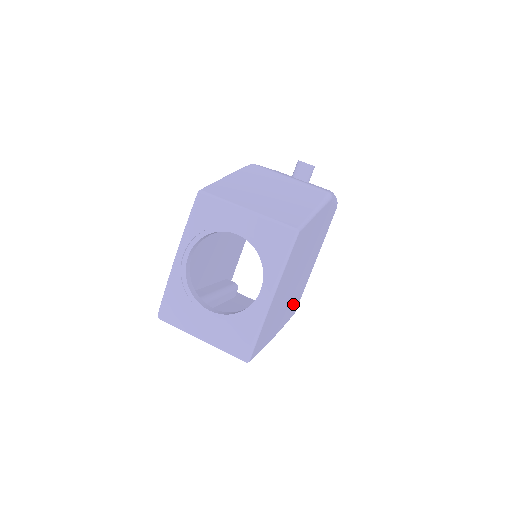
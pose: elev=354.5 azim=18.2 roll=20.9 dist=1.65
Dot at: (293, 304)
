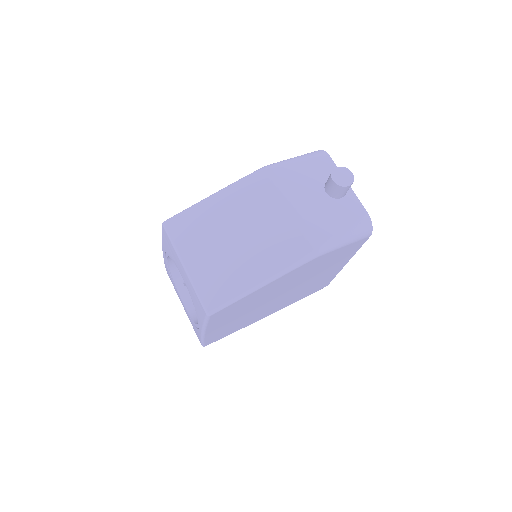
Dot at: (304, 293)
